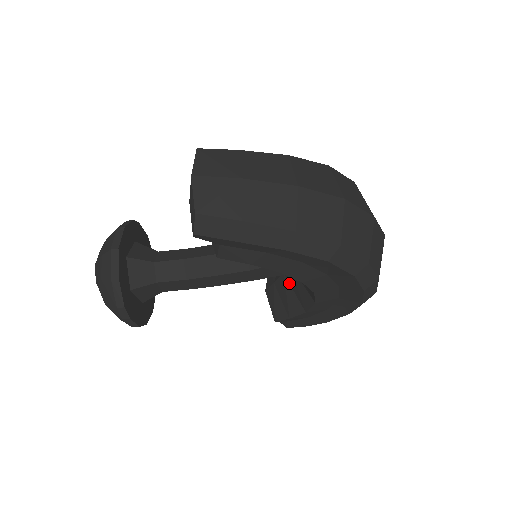
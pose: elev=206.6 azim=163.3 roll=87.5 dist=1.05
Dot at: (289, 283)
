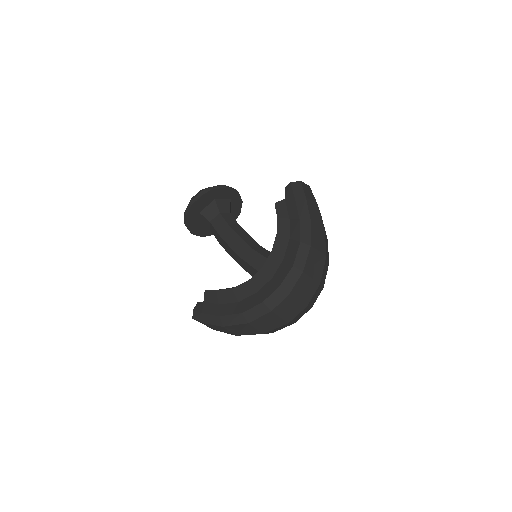
Dot at: occluded
